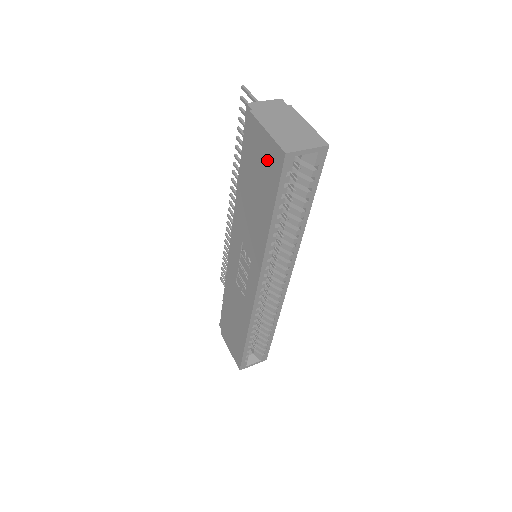
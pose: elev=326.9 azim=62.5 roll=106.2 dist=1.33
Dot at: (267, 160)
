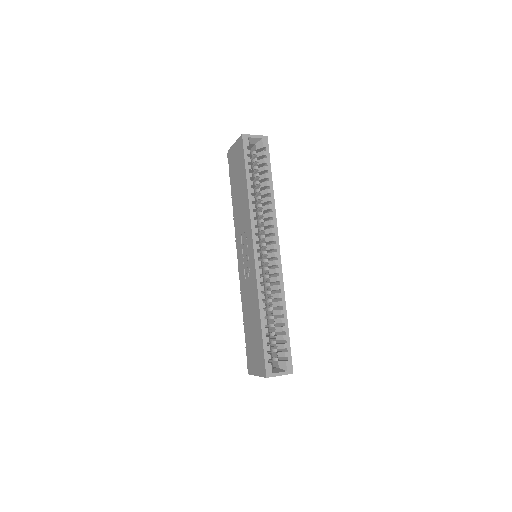
Dot at: (238, 155)
